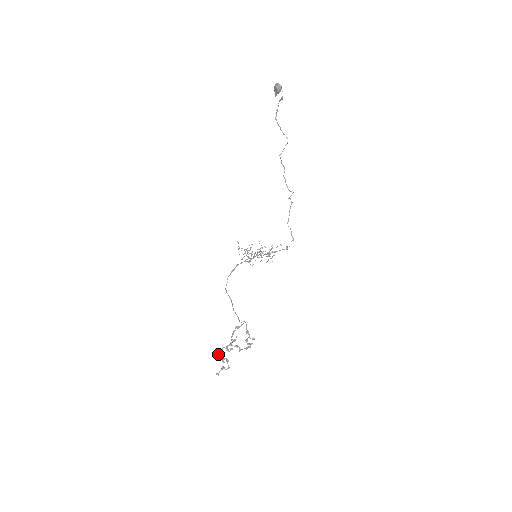
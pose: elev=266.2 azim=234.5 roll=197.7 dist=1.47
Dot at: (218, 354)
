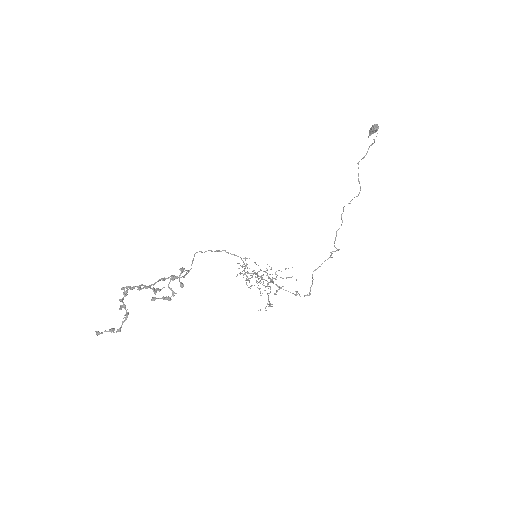
Dot at: (124, 289)
